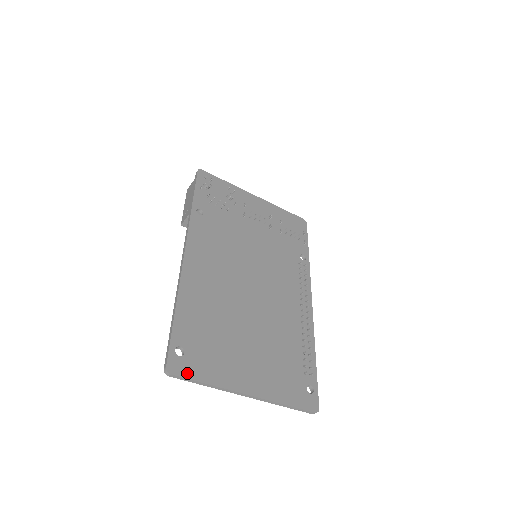
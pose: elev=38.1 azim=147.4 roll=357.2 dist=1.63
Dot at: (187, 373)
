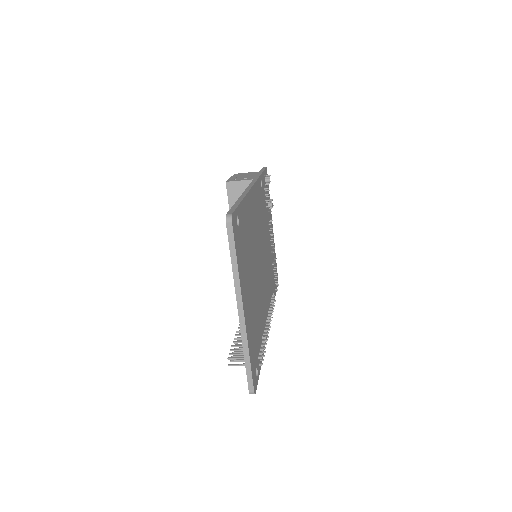
Dot at: (235, 238)
